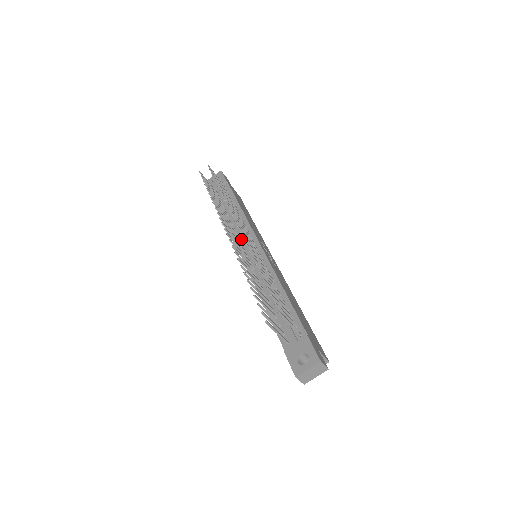
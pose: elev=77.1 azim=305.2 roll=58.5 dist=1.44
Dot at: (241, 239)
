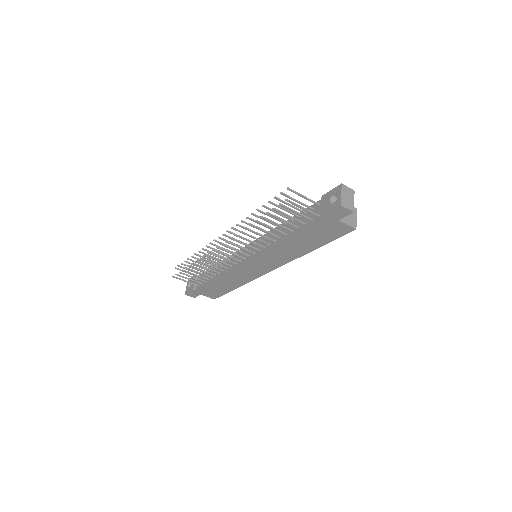
Dot at: (237, 261)
